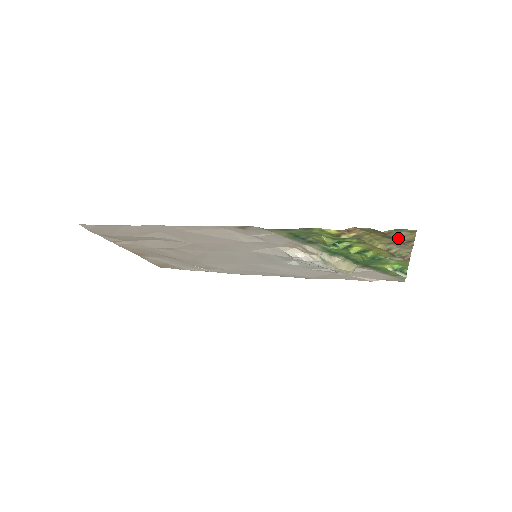
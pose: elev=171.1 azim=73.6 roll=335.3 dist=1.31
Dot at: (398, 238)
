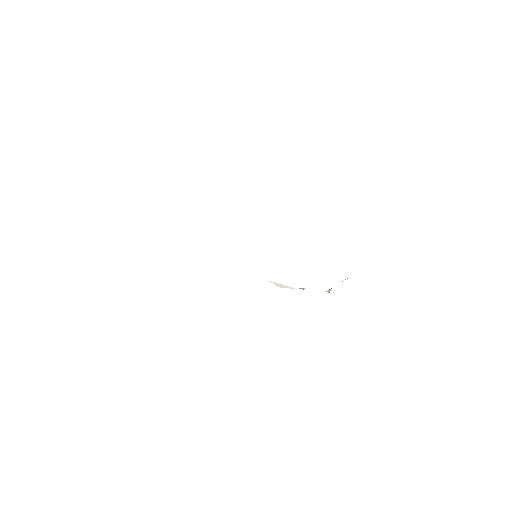
Dot at: occluded
